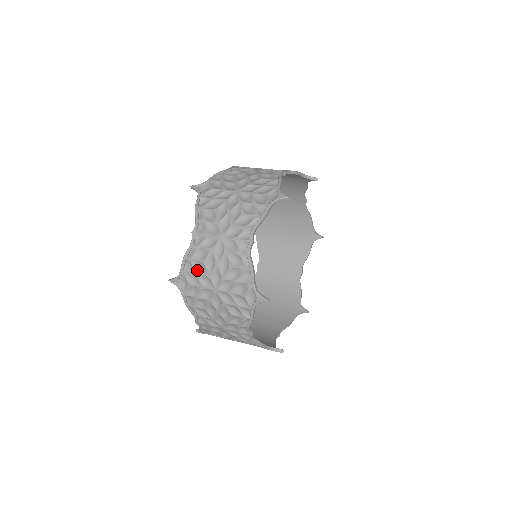
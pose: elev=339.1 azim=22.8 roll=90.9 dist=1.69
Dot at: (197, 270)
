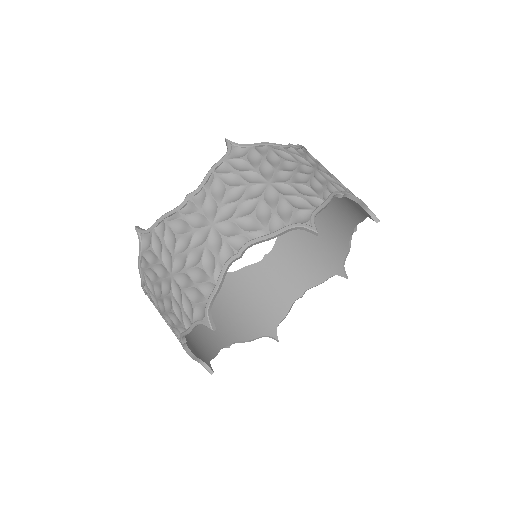
Dot at: (166, 240)
